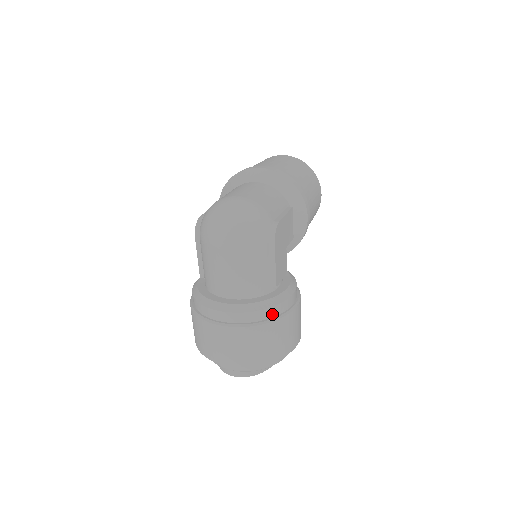
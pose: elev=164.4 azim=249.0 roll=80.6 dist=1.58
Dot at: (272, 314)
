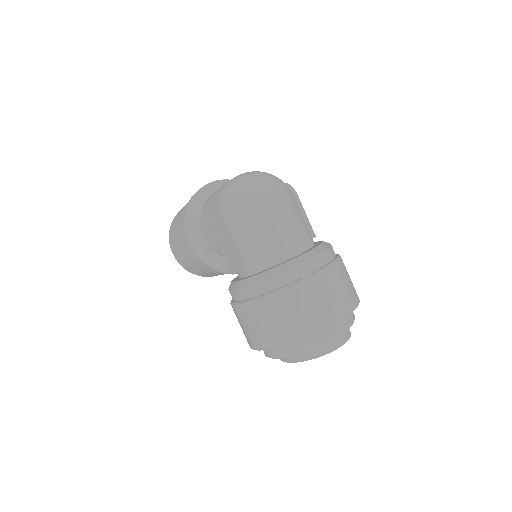
Dot at: (334, 252)
